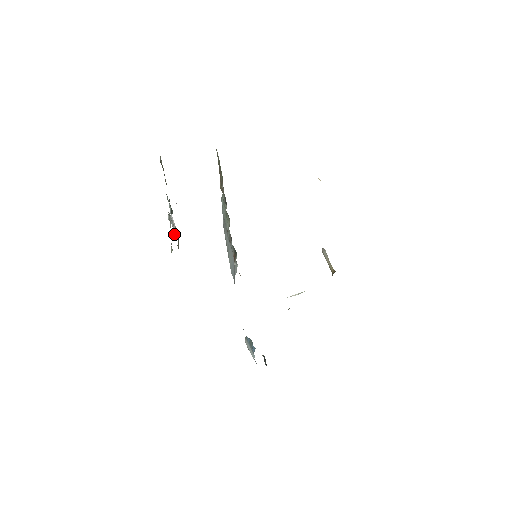
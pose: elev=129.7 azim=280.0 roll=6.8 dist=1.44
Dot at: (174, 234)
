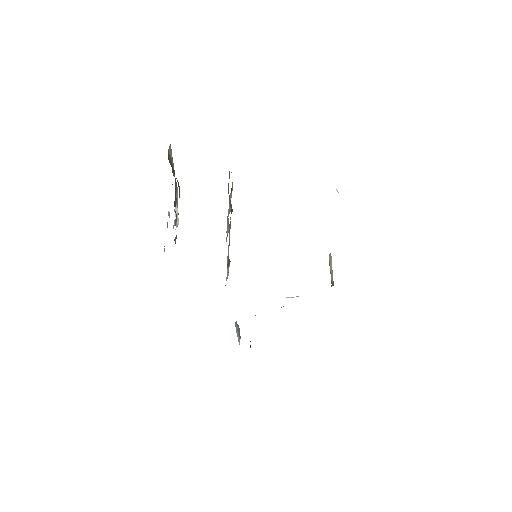
Dot at: occluded
